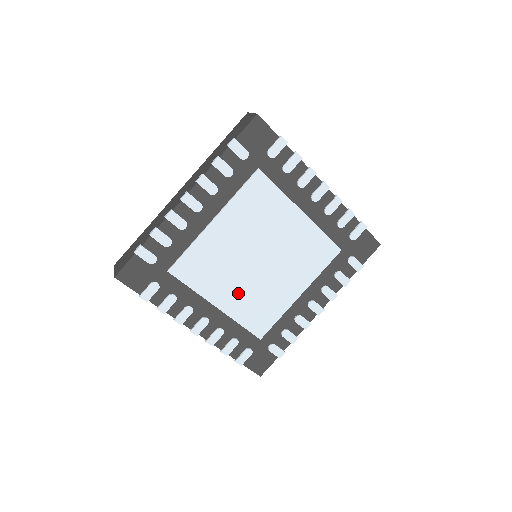
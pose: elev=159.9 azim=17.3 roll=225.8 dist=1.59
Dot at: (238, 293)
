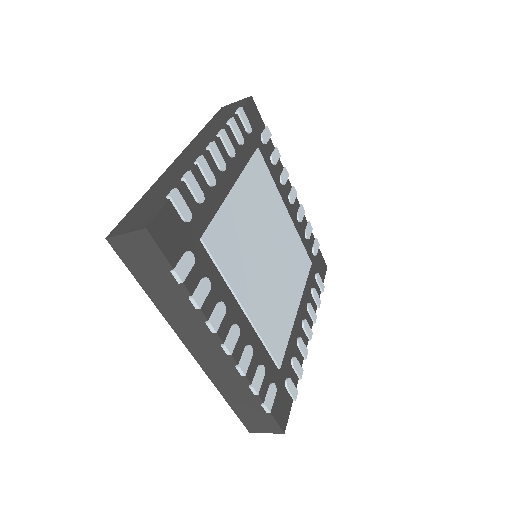
Dot at: (258, 293)
